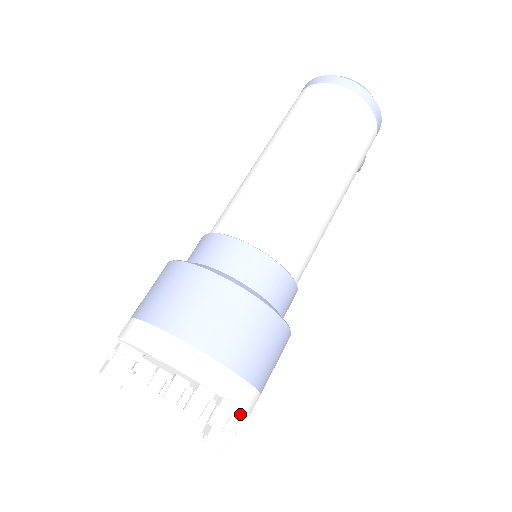
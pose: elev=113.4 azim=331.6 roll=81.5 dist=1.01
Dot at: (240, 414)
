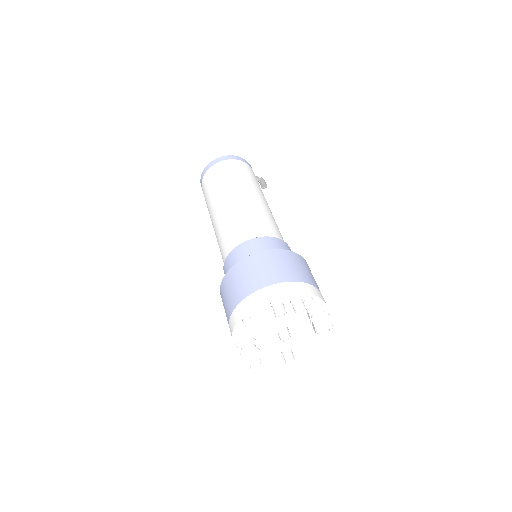
Dot at: (319, 305)
